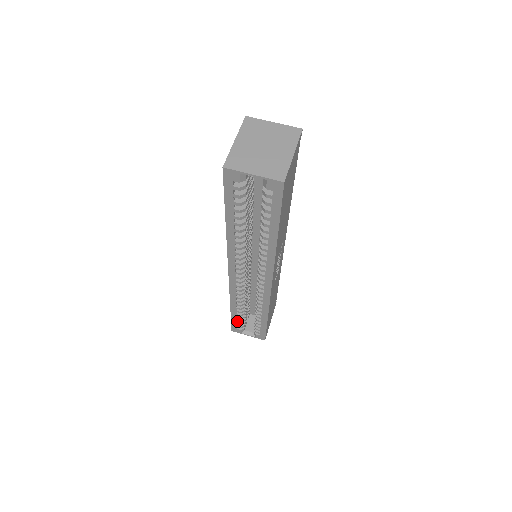
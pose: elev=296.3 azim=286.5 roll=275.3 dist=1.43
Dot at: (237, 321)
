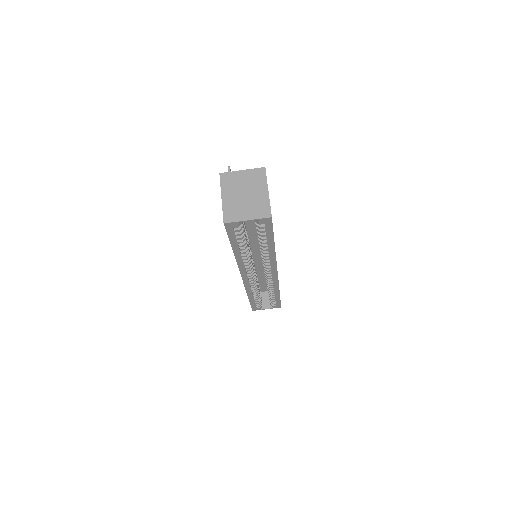
Dot at: (256, 304)
